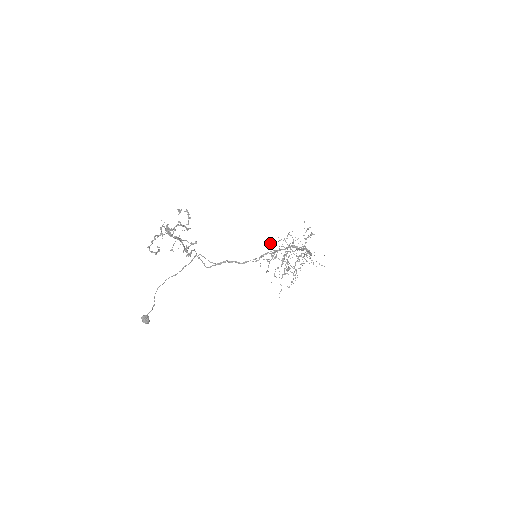
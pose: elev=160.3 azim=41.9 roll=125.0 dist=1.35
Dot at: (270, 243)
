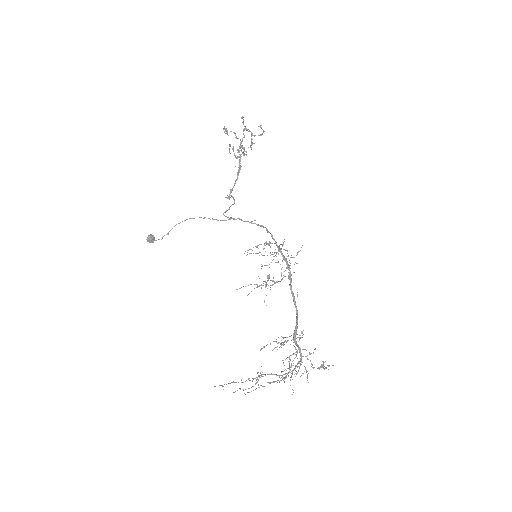
Dot at: occluded
